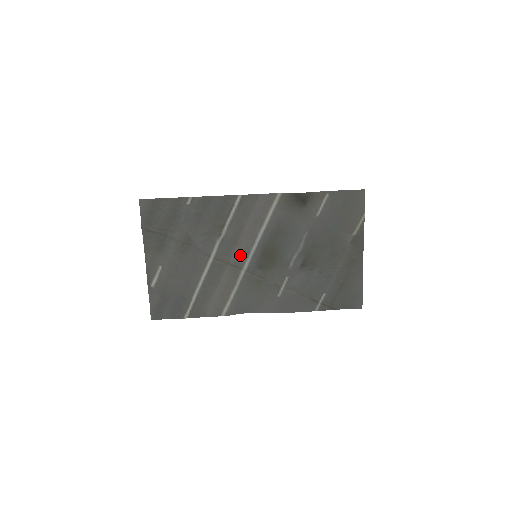
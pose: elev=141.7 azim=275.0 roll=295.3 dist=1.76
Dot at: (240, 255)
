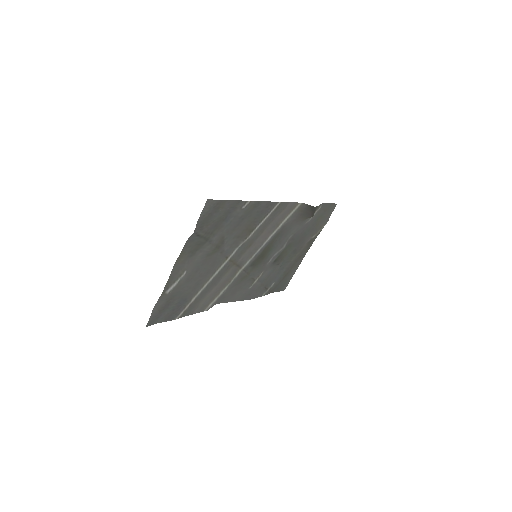
Dot at: (247, 256)
